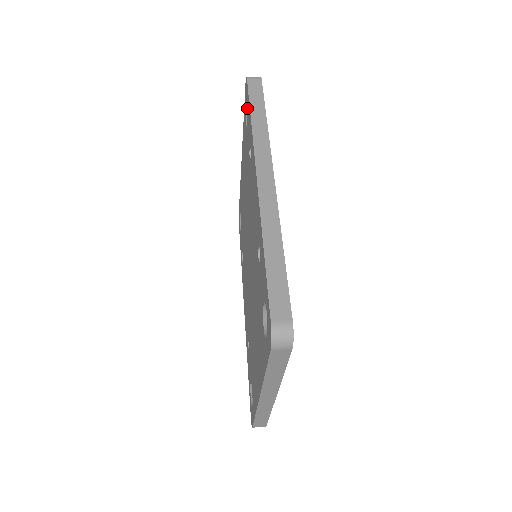
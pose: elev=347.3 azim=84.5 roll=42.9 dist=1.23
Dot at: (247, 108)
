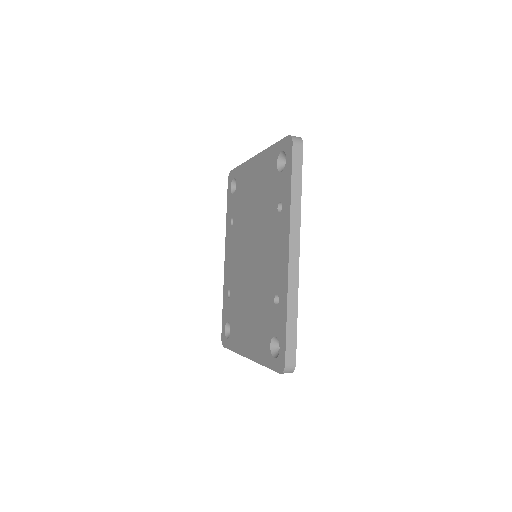
Dot at: (285, 165)
